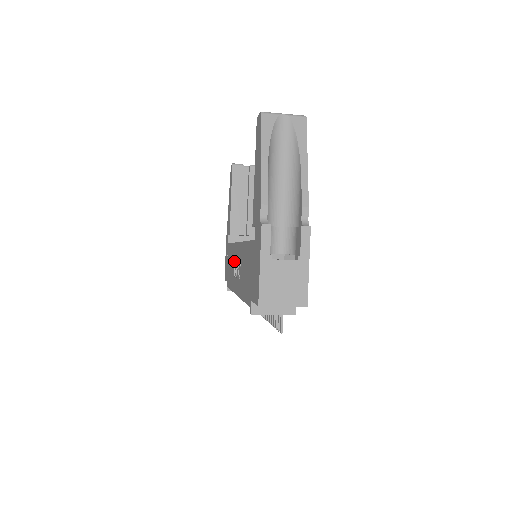
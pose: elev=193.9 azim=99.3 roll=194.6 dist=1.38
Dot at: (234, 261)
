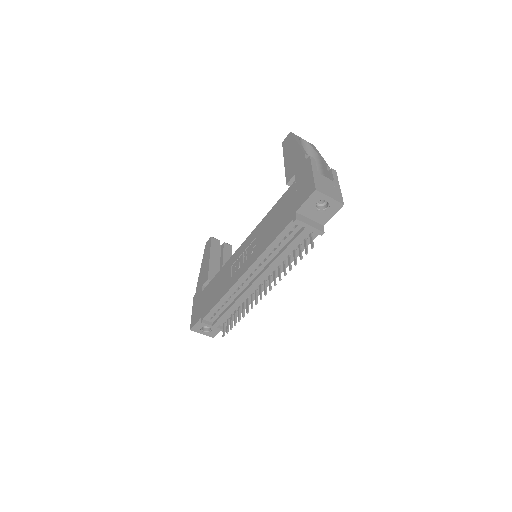
Dot at: (231, 267)
